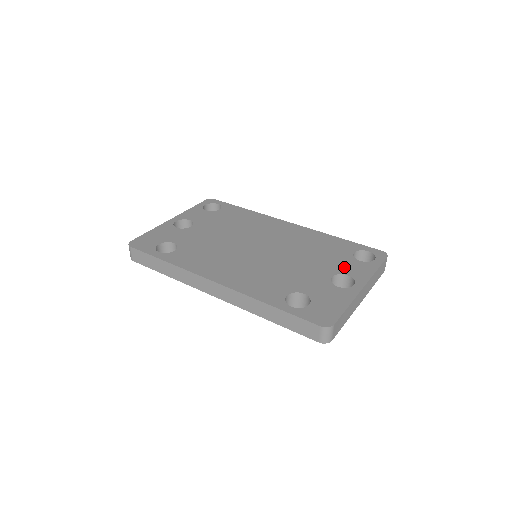
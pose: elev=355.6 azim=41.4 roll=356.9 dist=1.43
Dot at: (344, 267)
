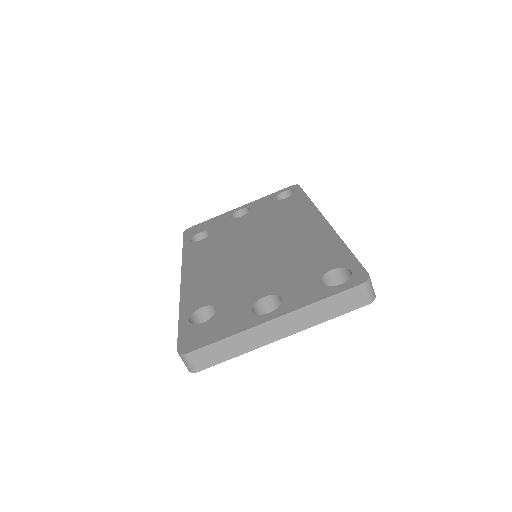
Dot at: (293, 287)
